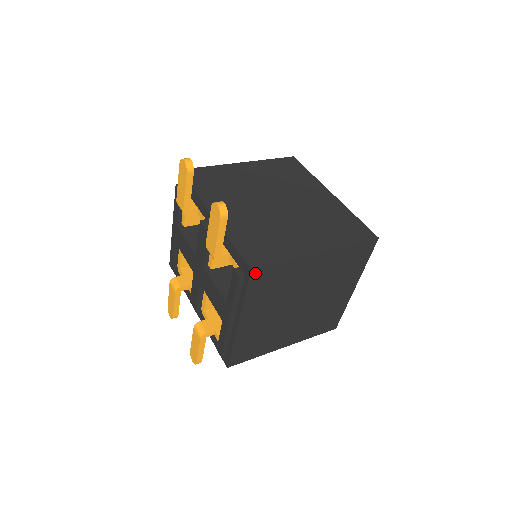
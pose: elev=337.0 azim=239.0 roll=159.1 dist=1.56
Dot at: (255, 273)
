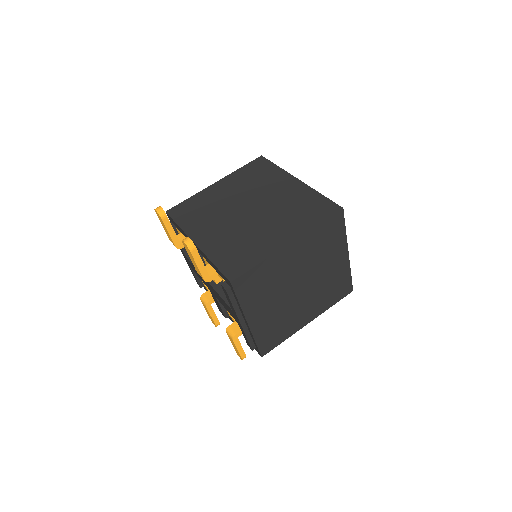
Dot at: (236, 283)
